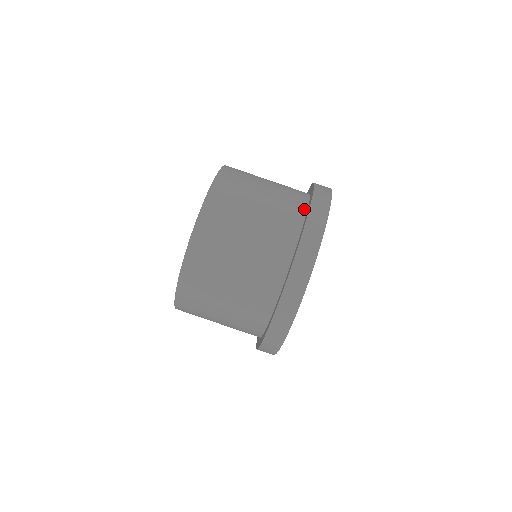
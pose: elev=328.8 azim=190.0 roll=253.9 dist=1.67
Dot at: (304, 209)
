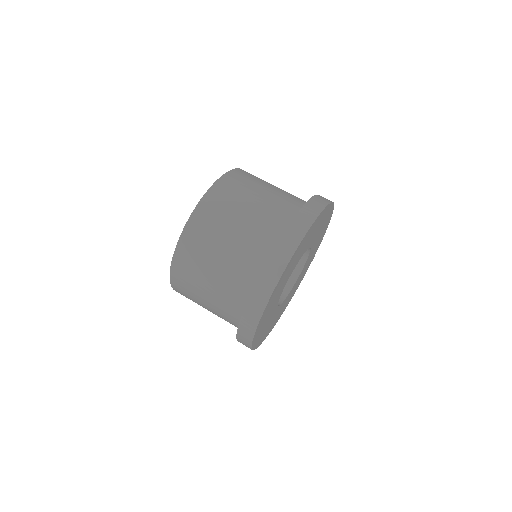
Dot at: occluded
